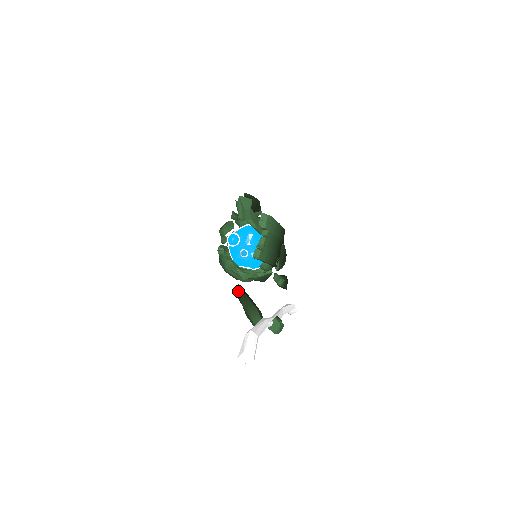
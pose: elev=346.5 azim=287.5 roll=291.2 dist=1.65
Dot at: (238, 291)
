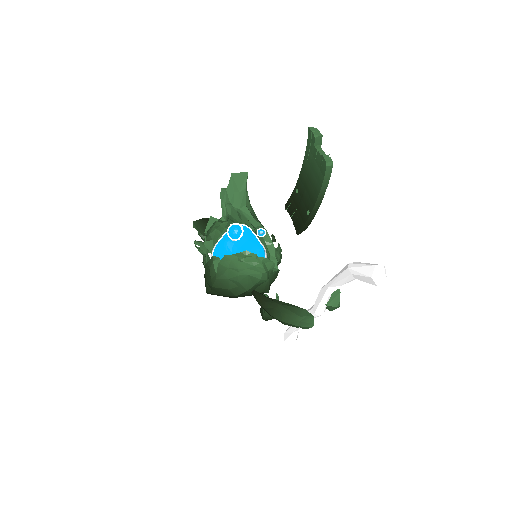
Dot at: (259, 296)
